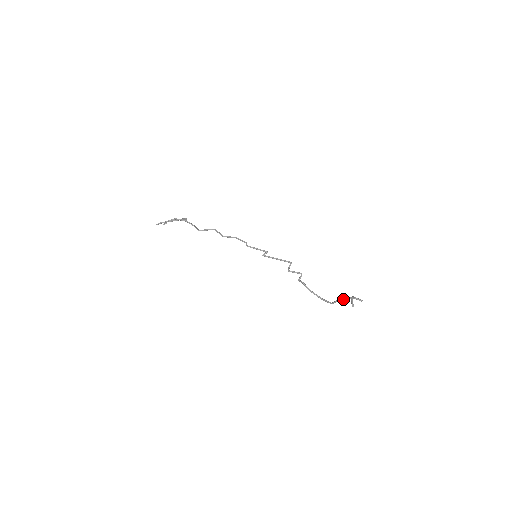
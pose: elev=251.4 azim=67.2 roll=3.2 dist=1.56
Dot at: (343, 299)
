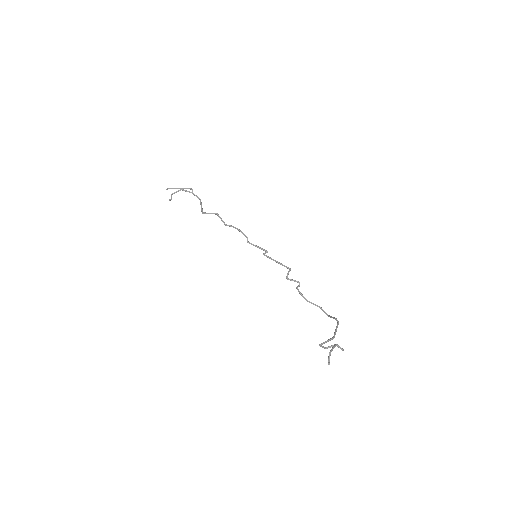
Dot at: (324, 348)
